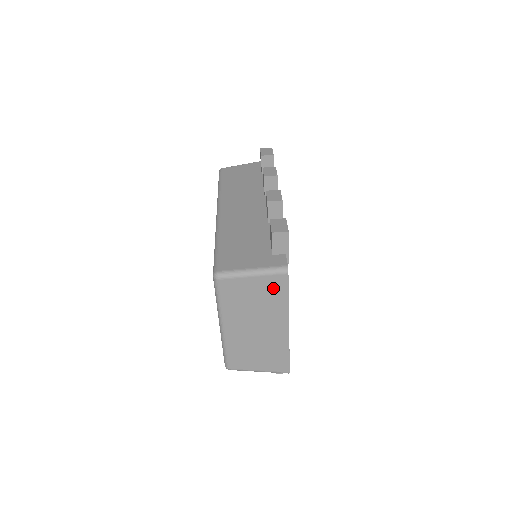
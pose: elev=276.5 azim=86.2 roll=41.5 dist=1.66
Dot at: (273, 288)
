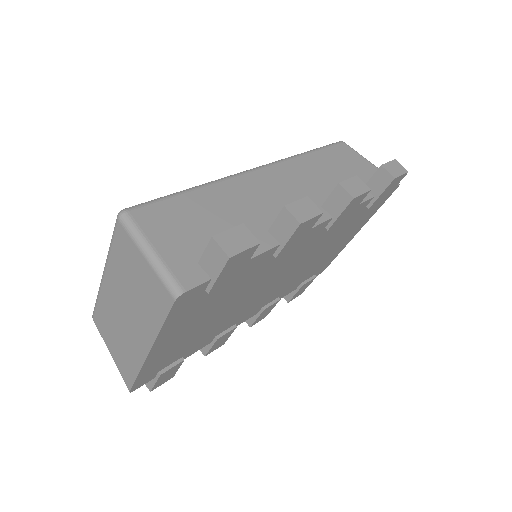
Dot at: (155, 296)
